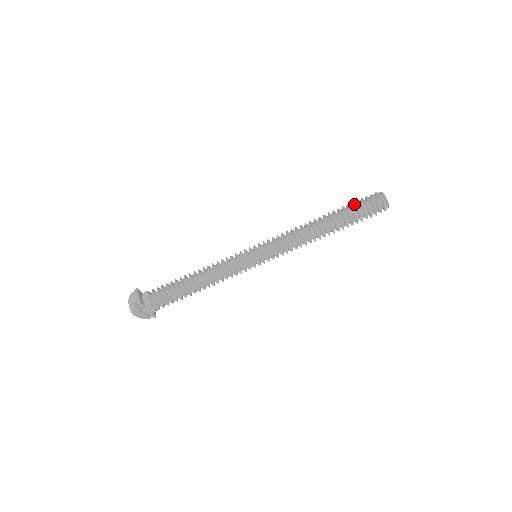
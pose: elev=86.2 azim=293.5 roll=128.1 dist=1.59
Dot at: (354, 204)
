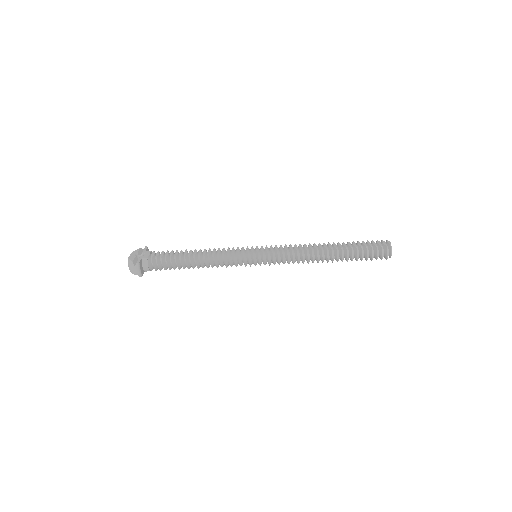
Dot at: (362, 253)
